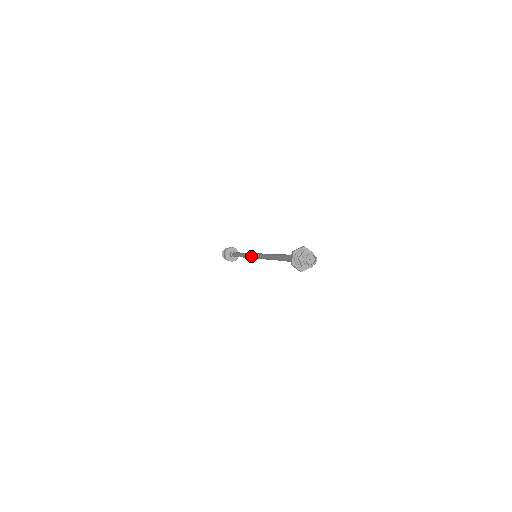
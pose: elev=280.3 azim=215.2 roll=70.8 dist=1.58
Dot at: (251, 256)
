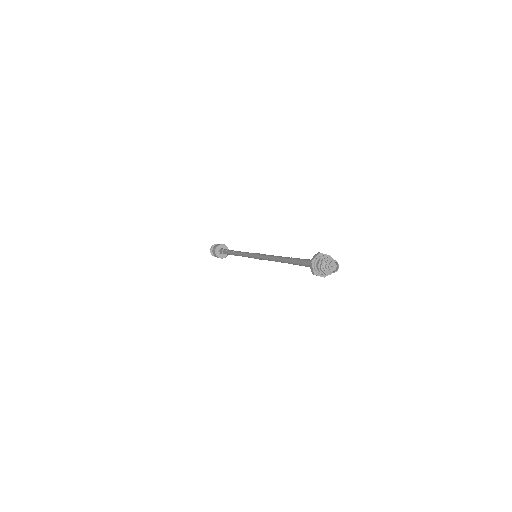
Dot at: (251, 254)
